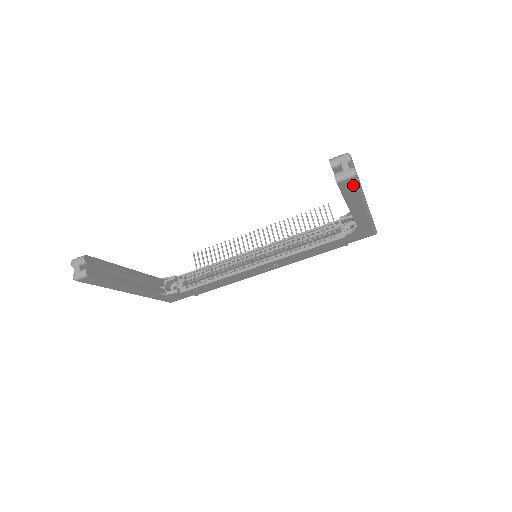
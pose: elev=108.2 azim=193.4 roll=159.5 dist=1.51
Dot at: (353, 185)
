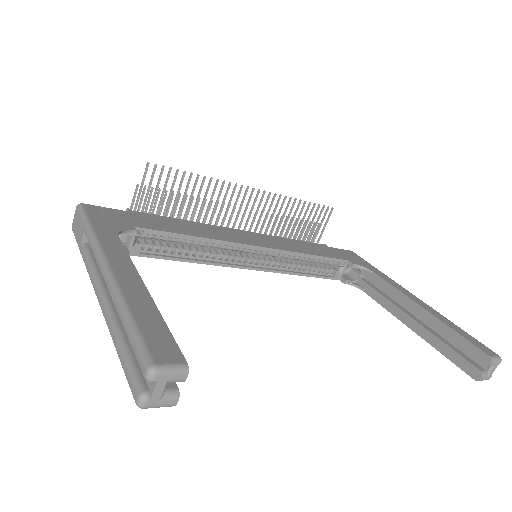
Dot at: occluded
